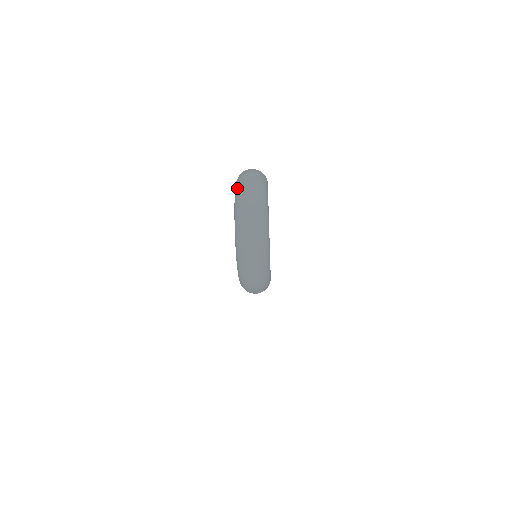
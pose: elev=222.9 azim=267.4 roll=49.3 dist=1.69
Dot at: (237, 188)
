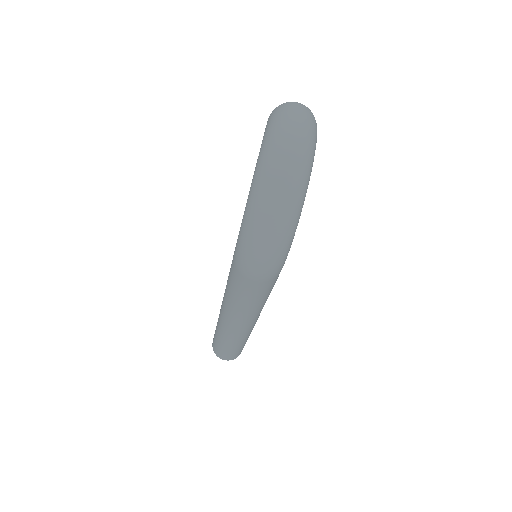
Dot at: (276, 107)
